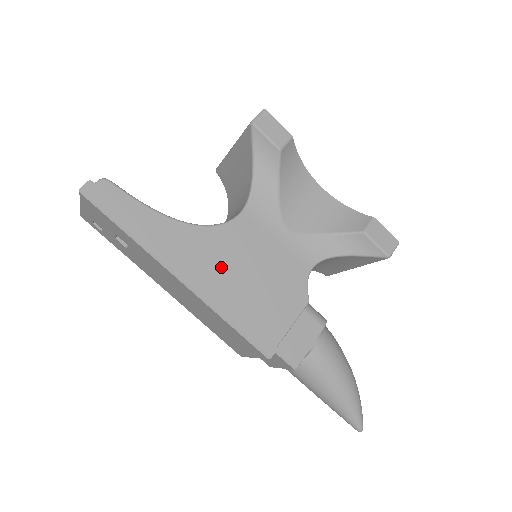
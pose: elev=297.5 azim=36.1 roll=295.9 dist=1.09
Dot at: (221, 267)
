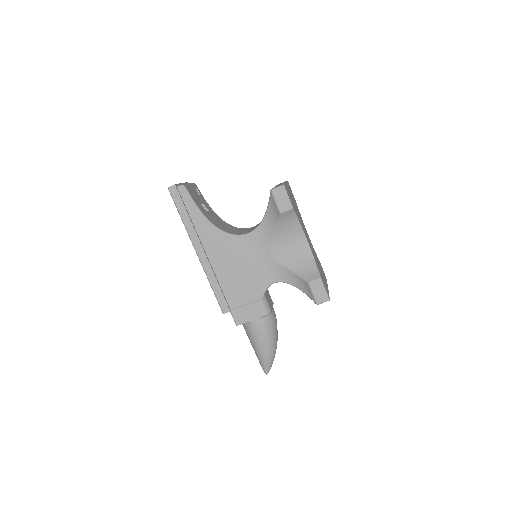
Dot at: (222, 257)
